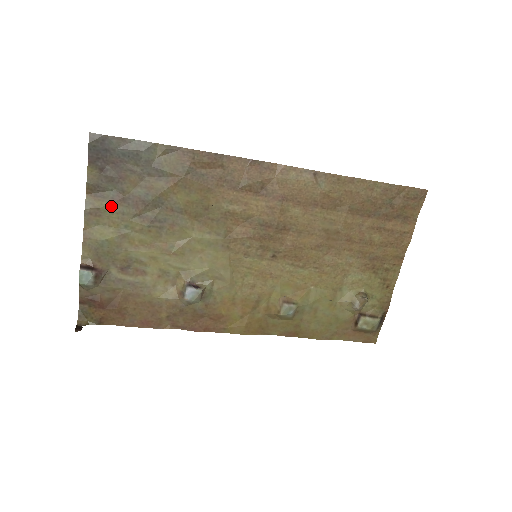
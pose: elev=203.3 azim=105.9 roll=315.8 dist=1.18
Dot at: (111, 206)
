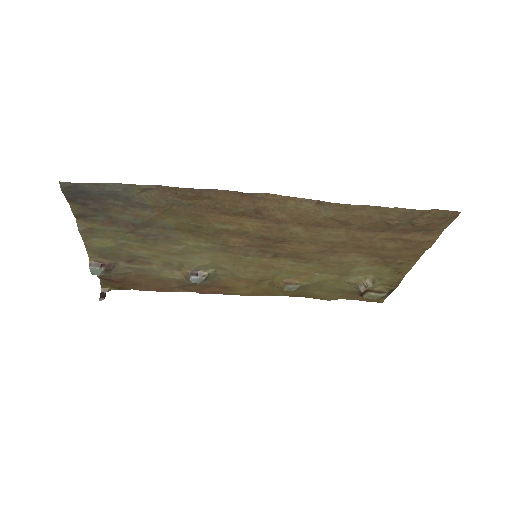
Dot at: (103, 227)
